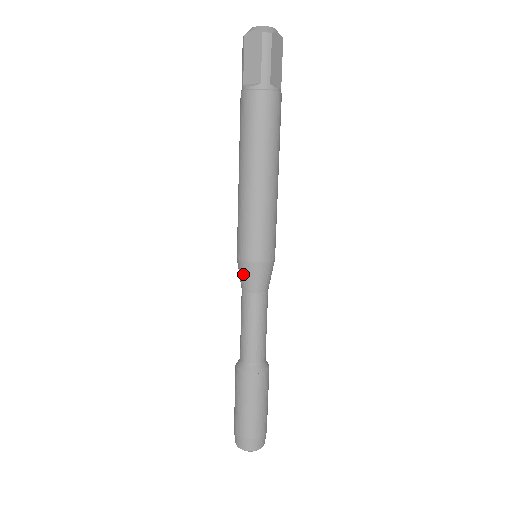
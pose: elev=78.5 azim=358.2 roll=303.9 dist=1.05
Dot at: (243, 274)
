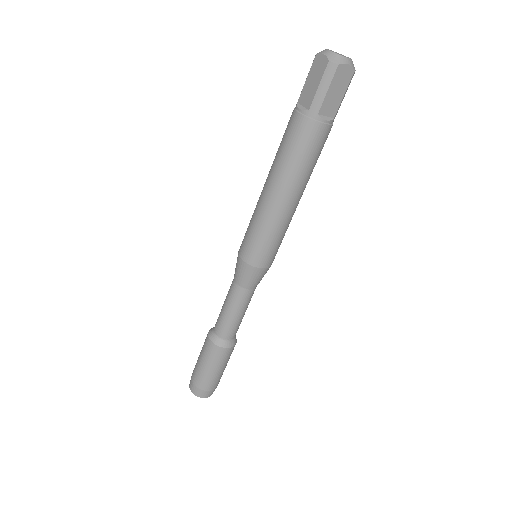
Dot at: (237, 266)
